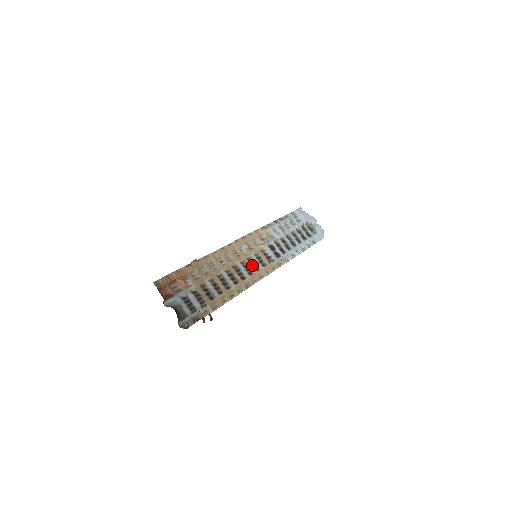
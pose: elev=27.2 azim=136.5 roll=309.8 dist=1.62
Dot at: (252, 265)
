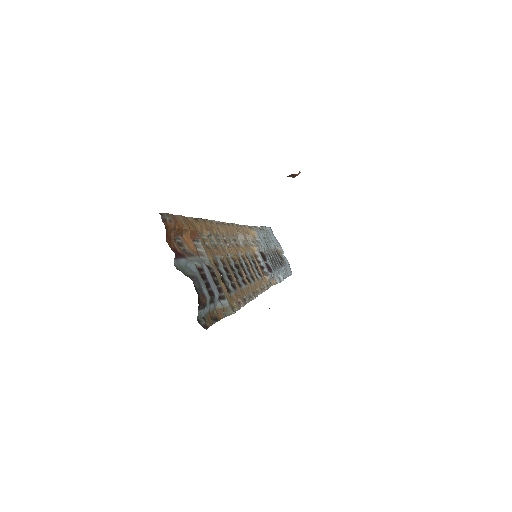
Dot at: (250, 267)
